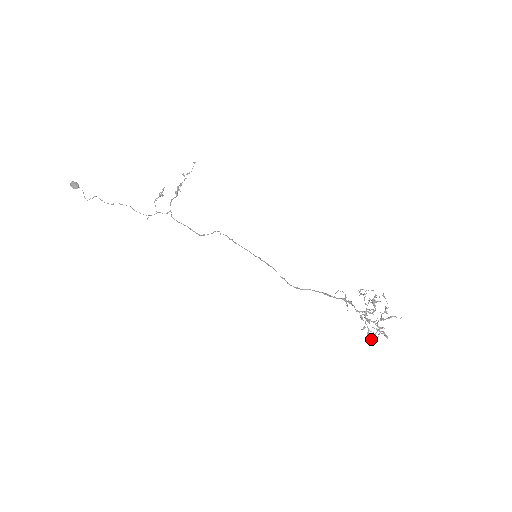
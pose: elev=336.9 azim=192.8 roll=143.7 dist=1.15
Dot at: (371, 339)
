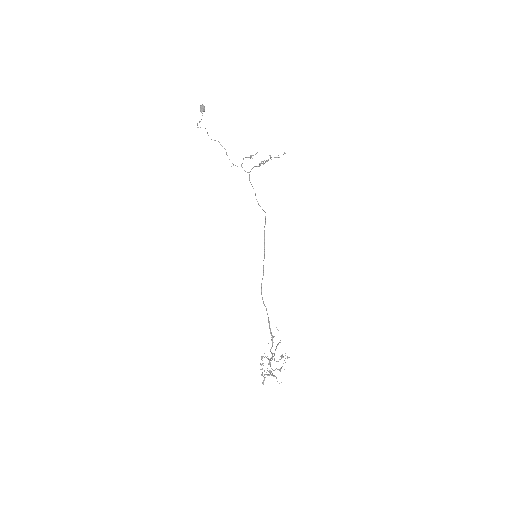
Dot at: occluded
